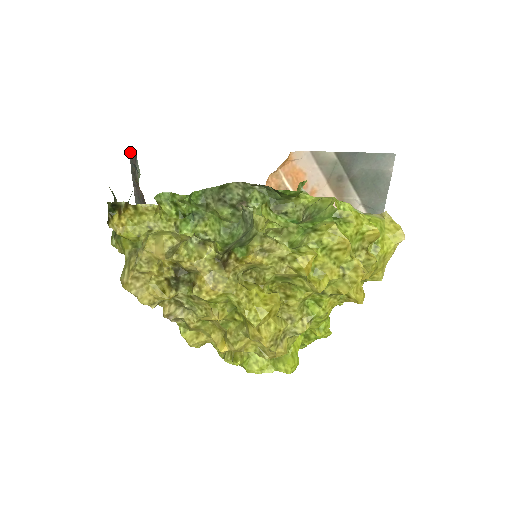
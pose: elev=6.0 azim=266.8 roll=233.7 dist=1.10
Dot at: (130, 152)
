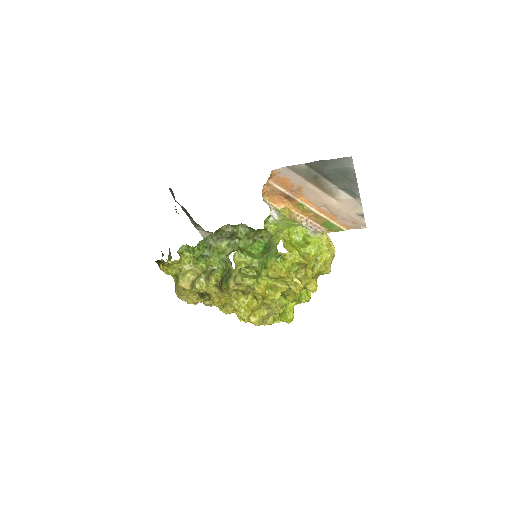
Dot at: (170, 190)
